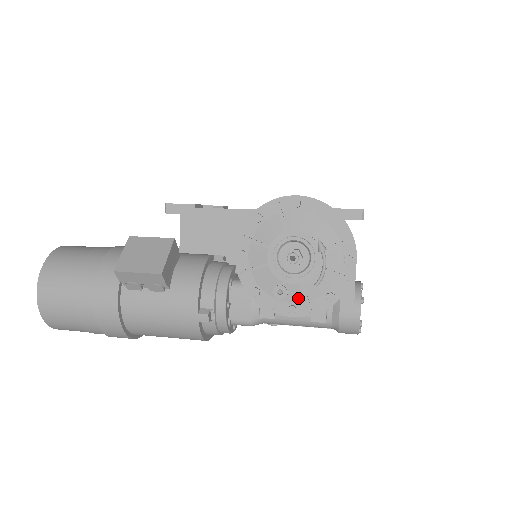
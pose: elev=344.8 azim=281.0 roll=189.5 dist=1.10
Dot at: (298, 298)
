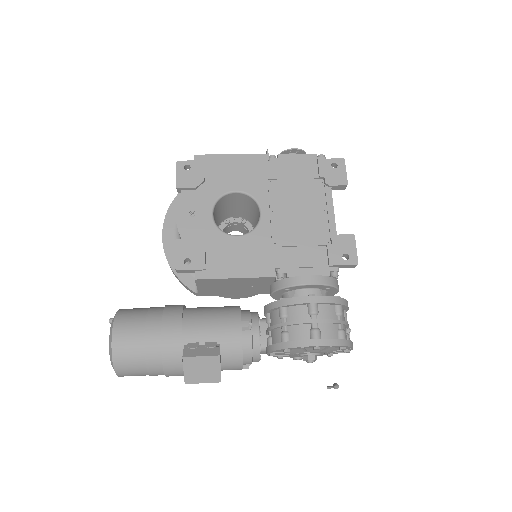
Dot at: occluded
